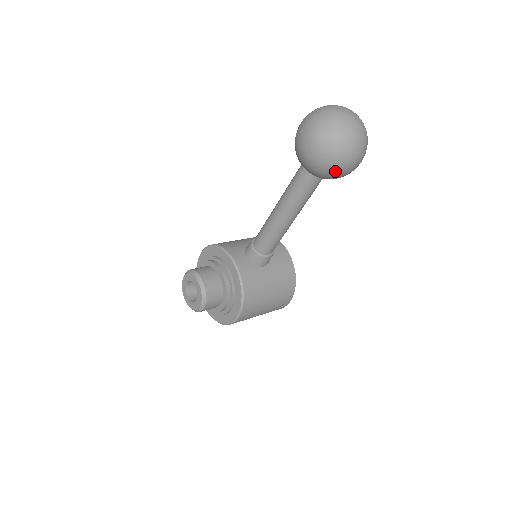
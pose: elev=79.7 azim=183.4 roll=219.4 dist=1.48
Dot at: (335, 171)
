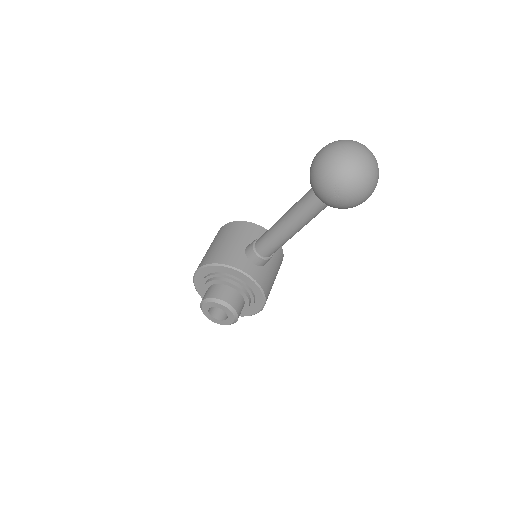
Dot at: (359, 204)
